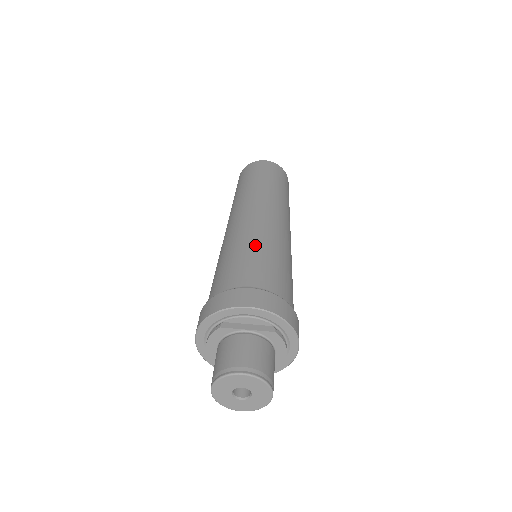
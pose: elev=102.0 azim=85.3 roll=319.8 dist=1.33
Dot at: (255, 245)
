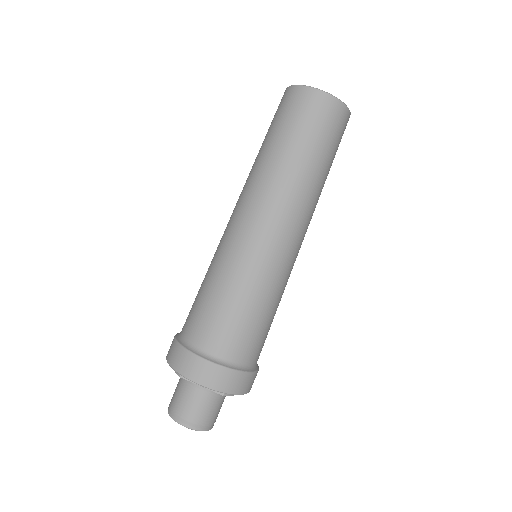
Dot at: (238, 290)
